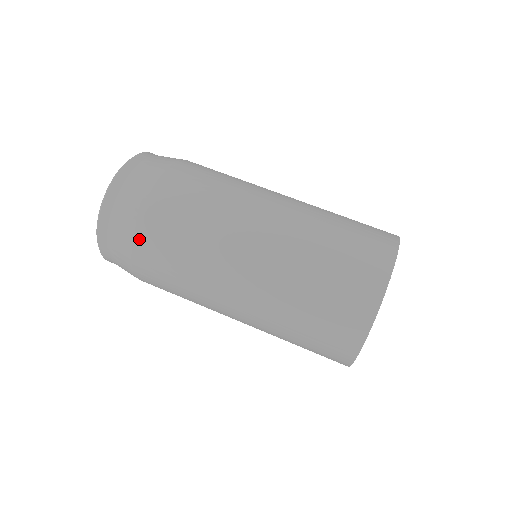
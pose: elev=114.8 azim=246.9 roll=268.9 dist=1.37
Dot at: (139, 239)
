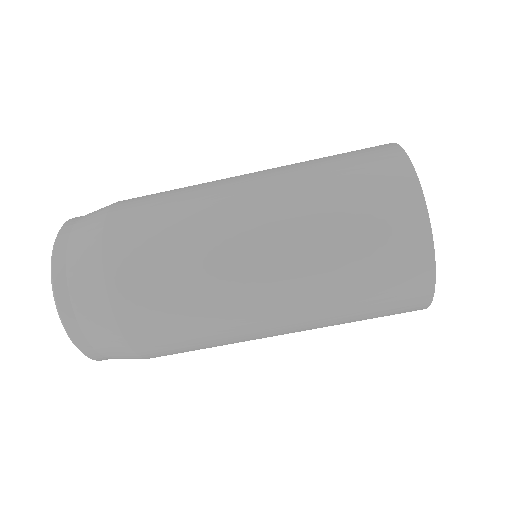
Dot at: (133, 339)
